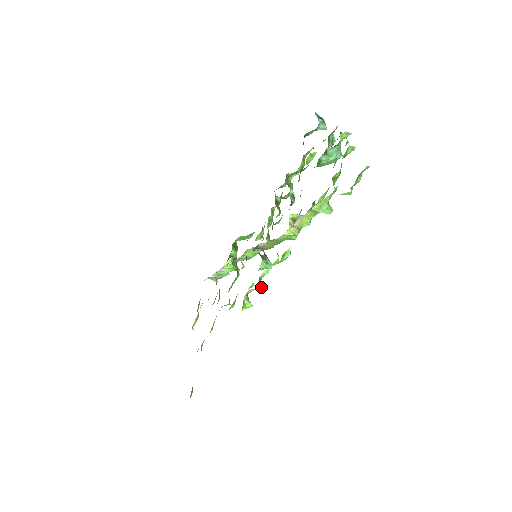
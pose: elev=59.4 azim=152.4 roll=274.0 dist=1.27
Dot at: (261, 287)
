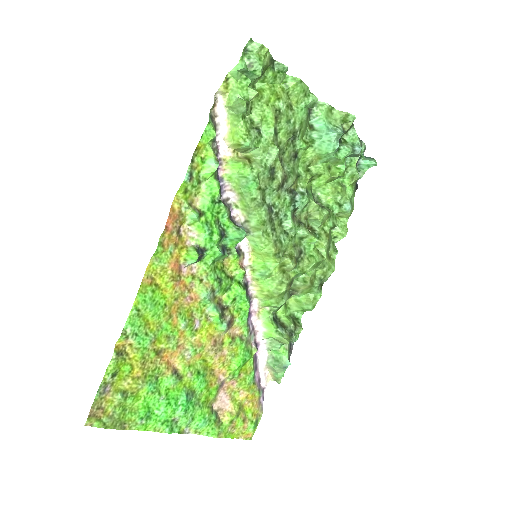
Dot at: (193, 211)
